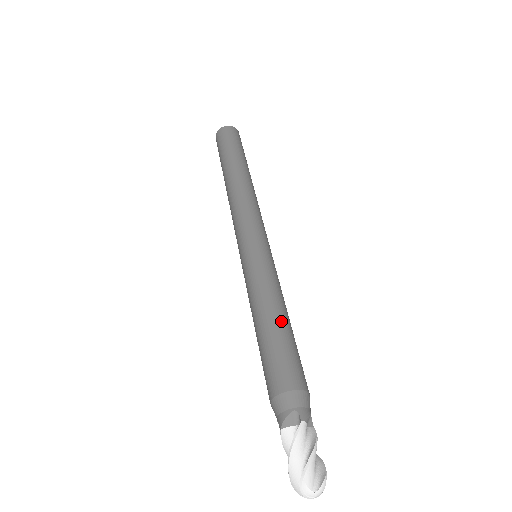
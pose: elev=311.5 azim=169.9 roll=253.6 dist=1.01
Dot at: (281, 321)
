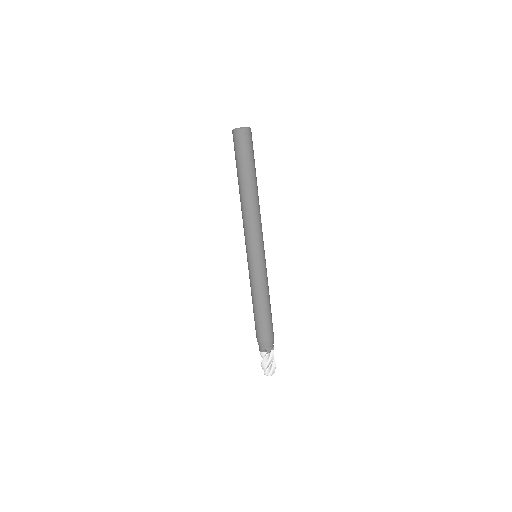
Dot at: (264, 308)
